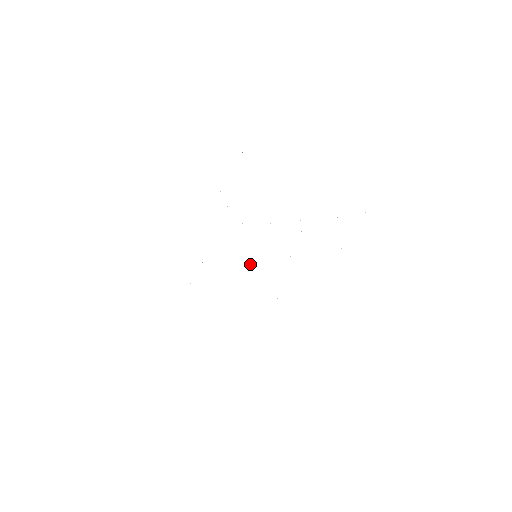
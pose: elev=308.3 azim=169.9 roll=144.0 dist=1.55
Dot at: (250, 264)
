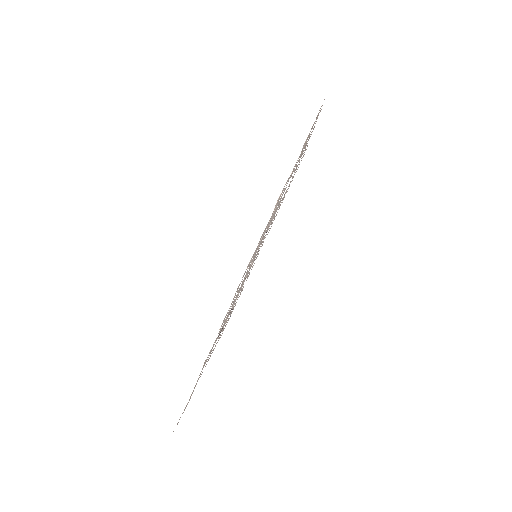
Dot at: occluded
